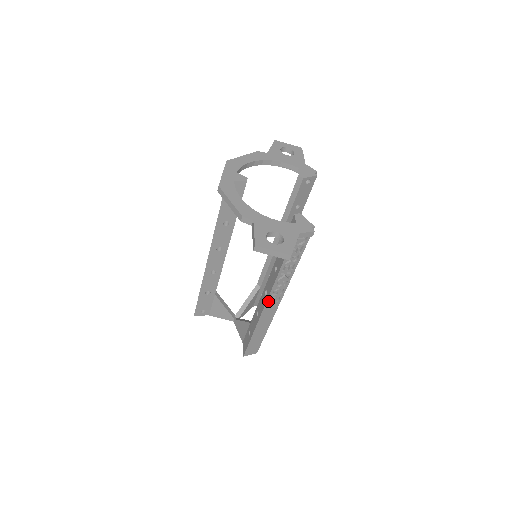
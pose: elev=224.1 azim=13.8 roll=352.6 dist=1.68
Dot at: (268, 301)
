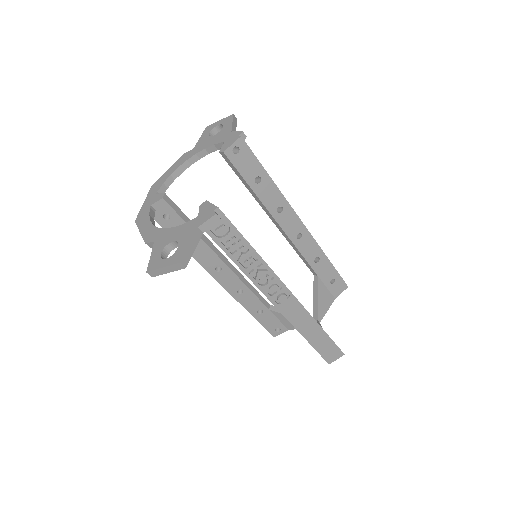
Dot at: (275, 303)
